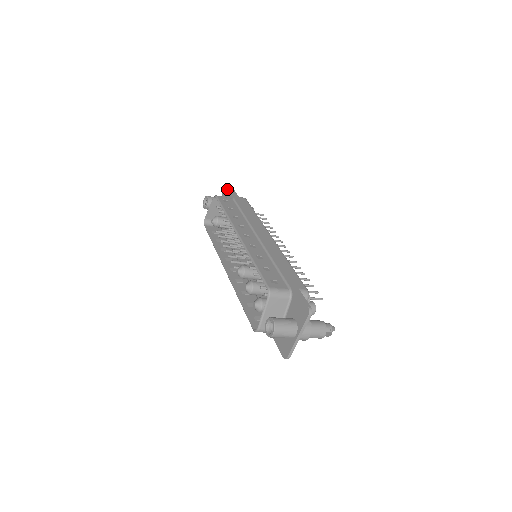
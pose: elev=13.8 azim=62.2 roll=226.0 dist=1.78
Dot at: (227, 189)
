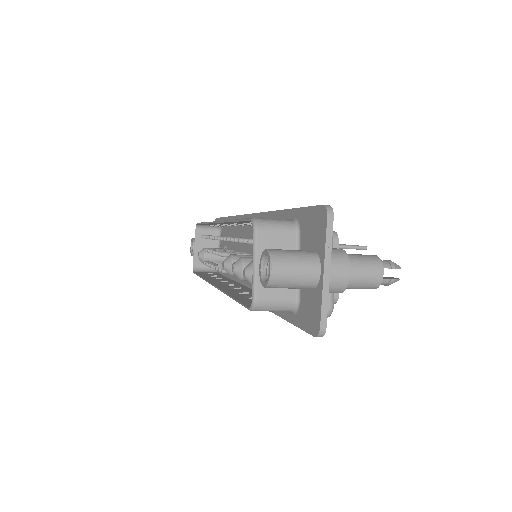
Dot at: occluded
